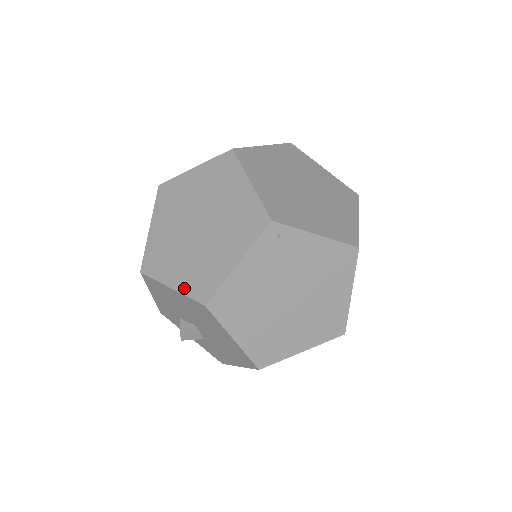
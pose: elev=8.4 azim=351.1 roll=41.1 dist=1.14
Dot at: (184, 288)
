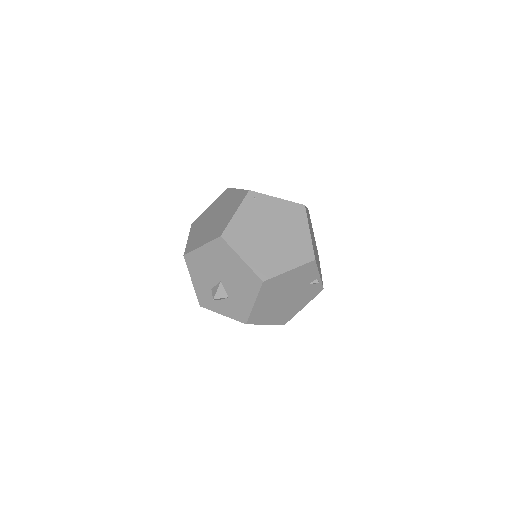
Dot at: (209, 240)
